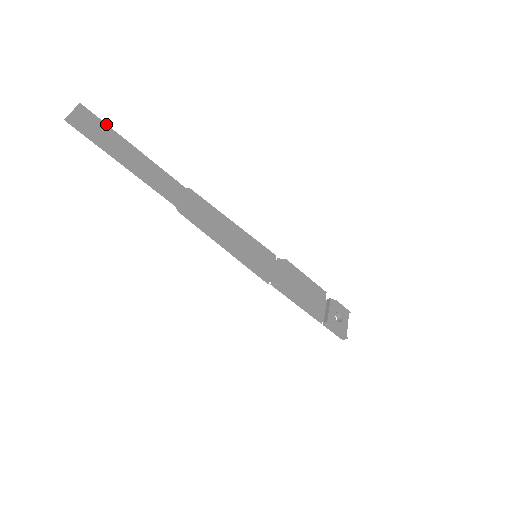
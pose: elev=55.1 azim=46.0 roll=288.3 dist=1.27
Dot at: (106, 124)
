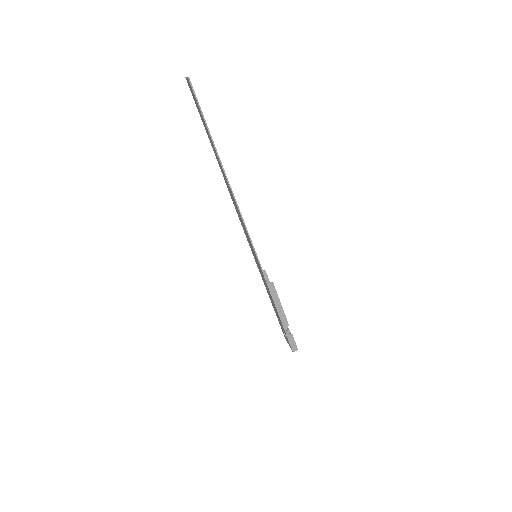
Dot at: occluded
